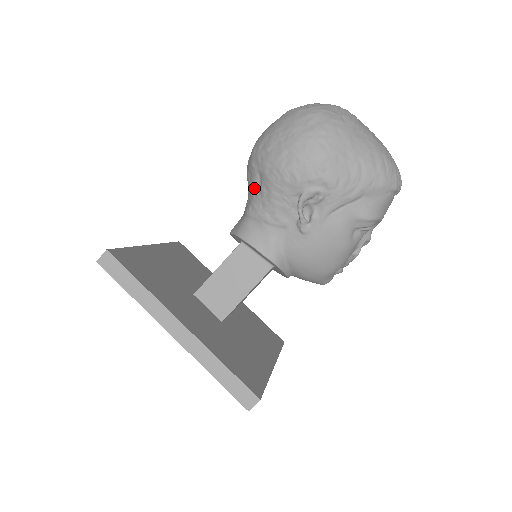
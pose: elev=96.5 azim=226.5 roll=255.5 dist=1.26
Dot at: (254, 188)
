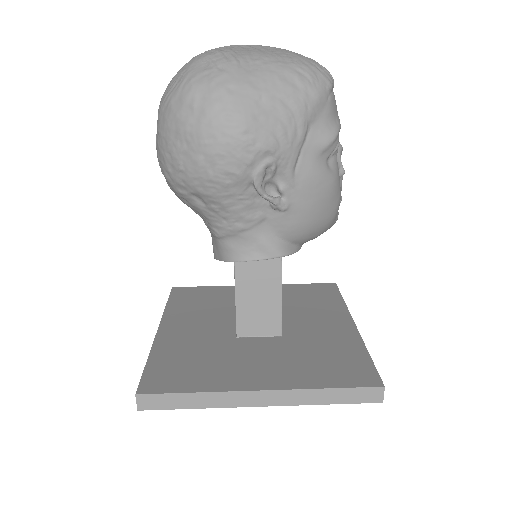
Dot at: (201, 210)
